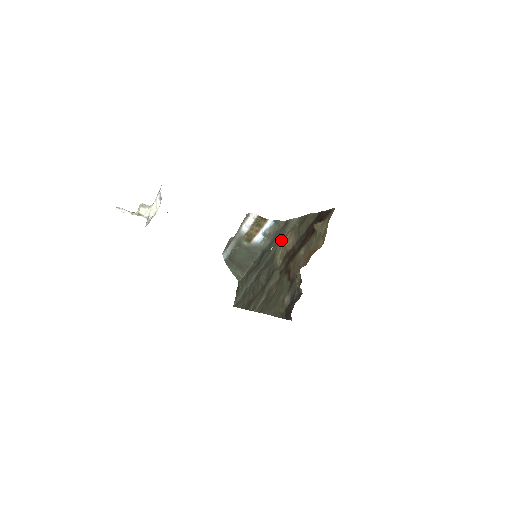
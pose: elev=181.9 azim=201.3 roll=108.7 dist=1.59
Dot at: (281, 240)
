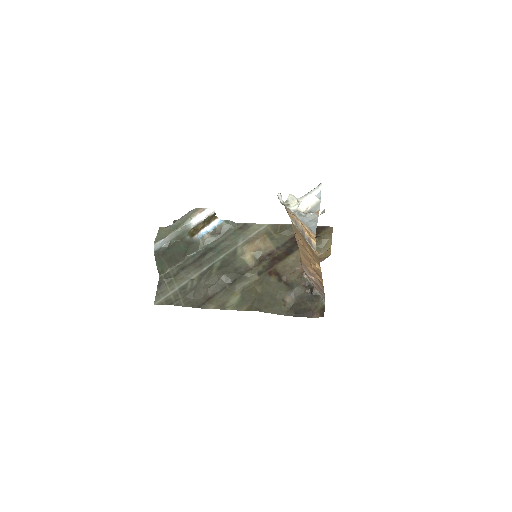
Dot at: (242, 241)
